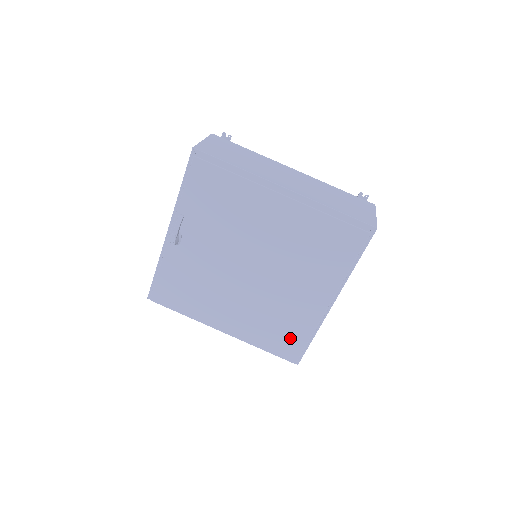
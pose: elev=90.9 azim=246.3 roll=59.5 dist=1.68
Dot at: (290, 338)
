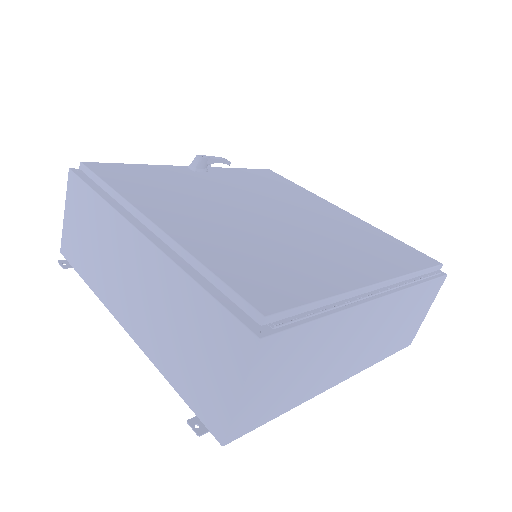
Dot at: (282, 282)
